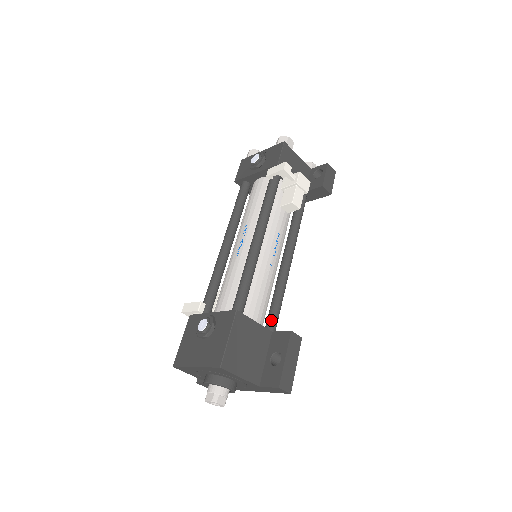
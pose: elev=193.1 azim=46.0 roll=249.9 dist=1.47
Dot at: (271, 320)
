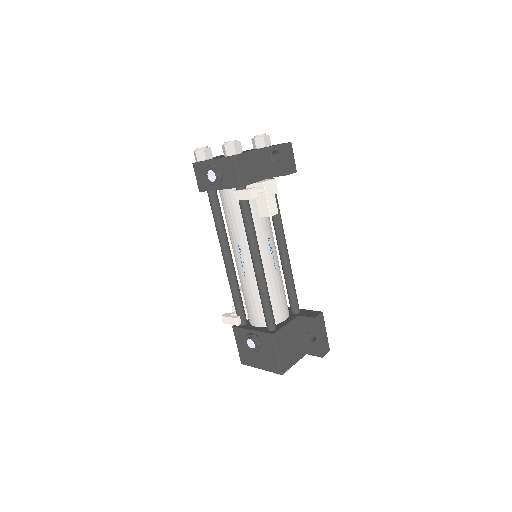
Dot at: (293, 304)
